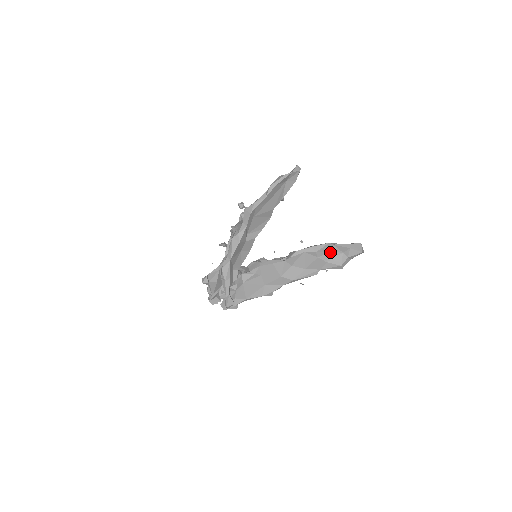
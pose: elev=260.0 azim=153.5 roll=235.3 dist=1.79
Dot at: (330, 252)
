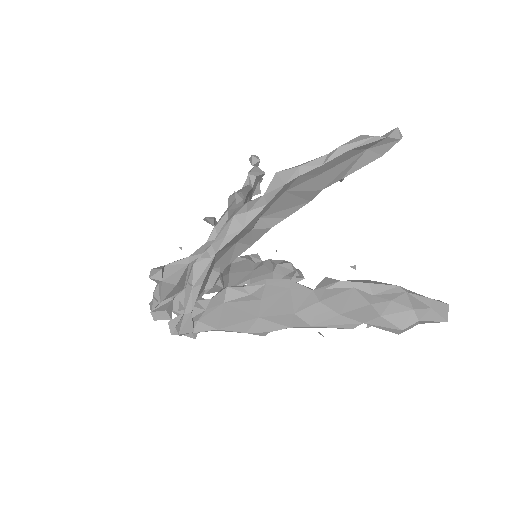
Dot at: (394, 301)
